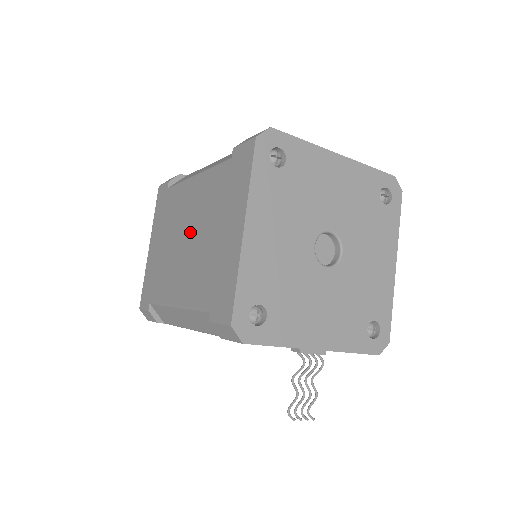
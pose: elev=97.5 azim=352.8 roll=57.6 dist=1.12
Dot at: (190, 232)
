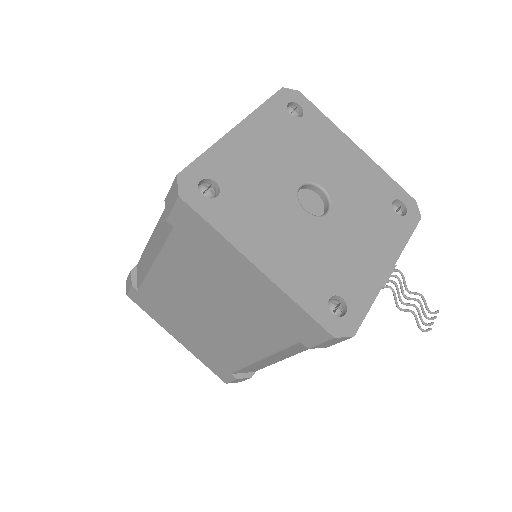
Dot at: (205, 305)
